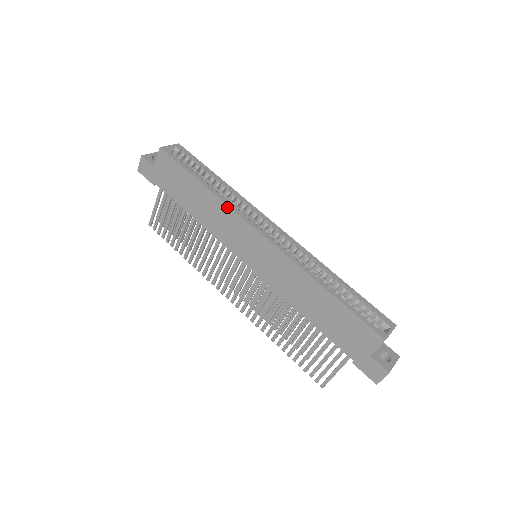
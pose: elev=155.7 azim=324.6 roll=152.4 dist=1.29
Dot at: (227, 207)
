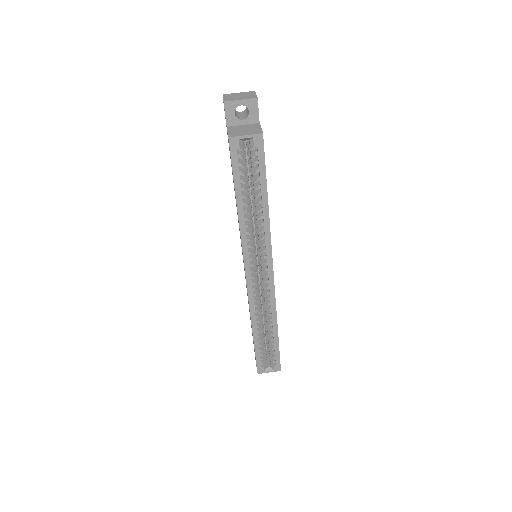
Dot at: (241, 240)
